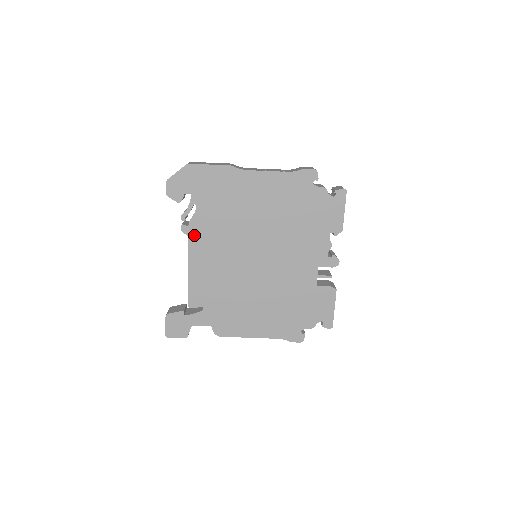
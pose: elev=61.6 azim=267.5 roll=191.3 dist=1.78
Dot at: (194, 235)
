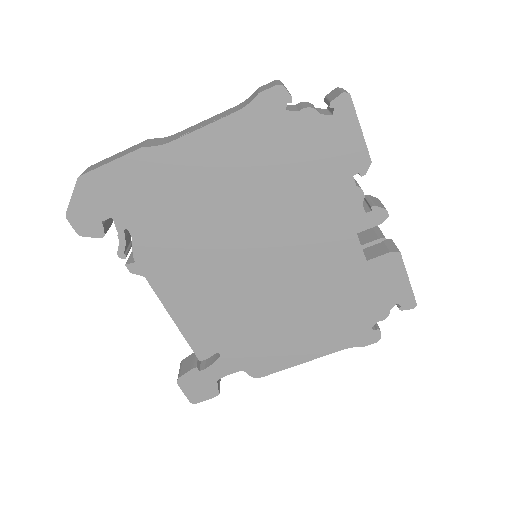
Dot at: (151, 271)
